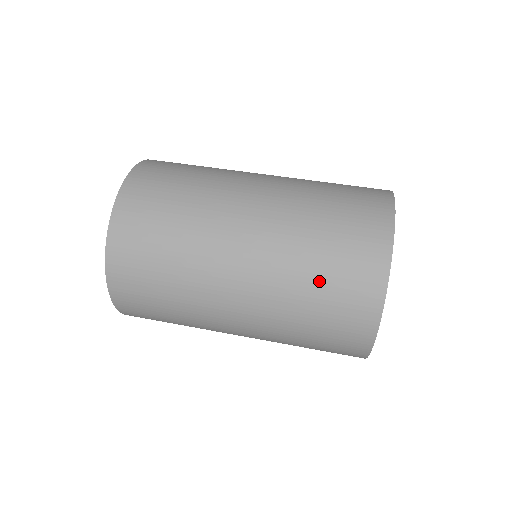
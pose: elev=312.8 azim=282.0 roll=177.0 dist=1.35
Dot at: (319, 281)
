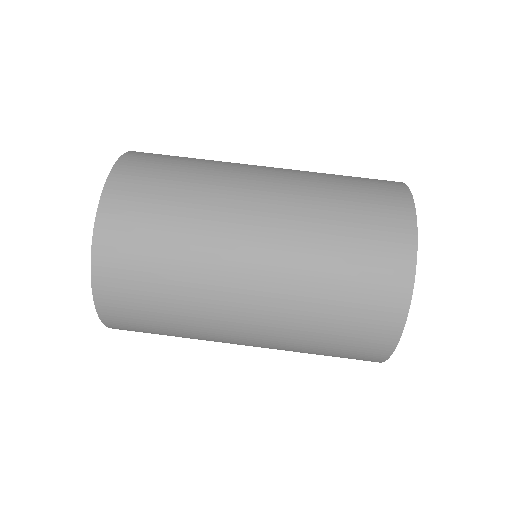
Dot at: (325, 346)
